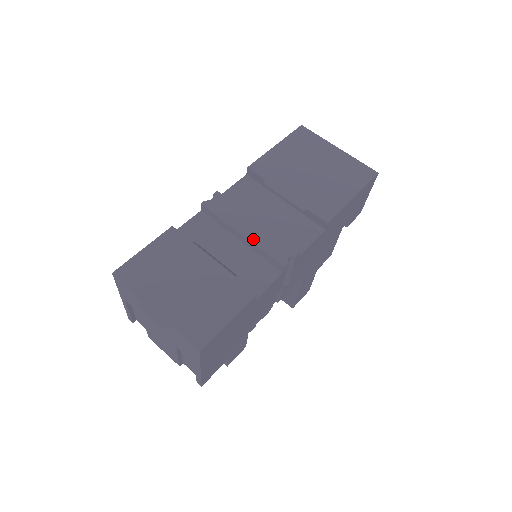
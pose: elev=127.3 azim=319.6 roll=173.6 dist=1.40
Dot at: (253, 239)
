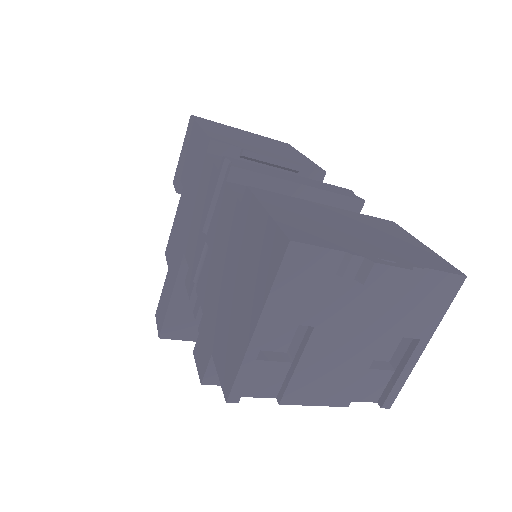
Dot at: (316, 186)
